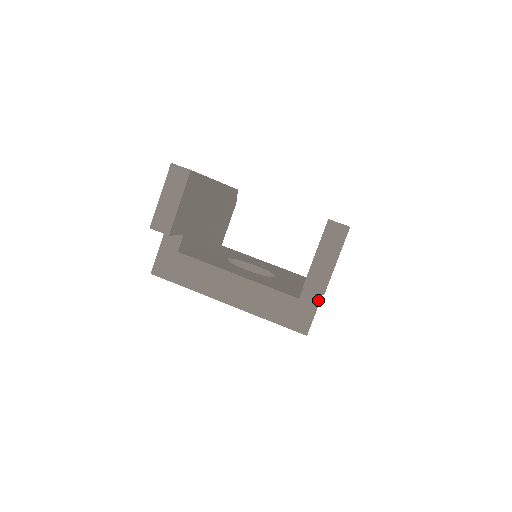
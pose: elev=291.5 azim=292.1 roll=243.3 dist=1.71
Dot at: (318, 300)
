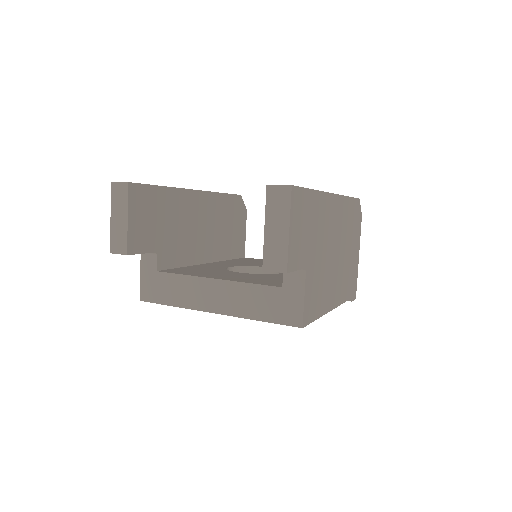
Dot at: (302, 283)
